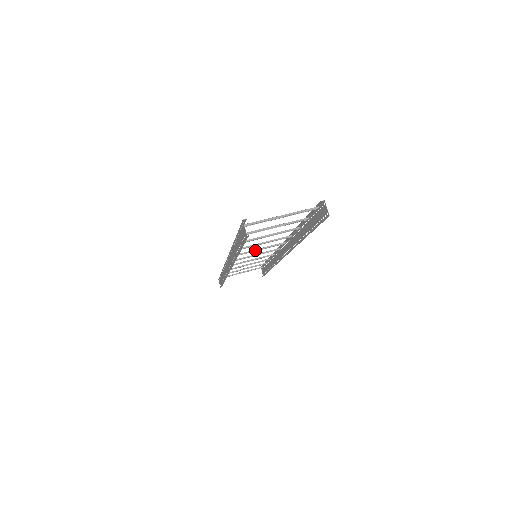
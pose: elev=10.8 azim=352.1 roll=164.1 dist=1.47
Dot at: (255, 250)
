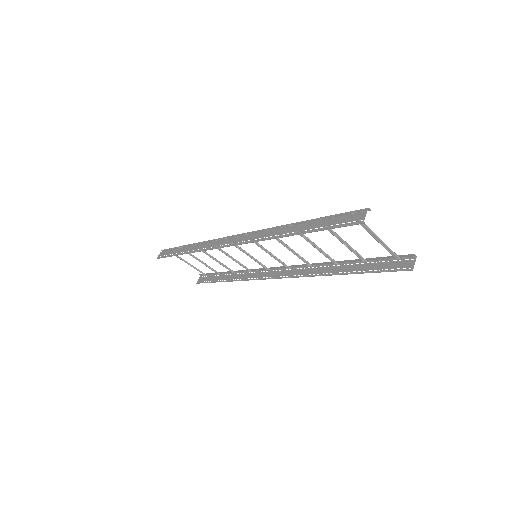
Dot at: (267, 250)
